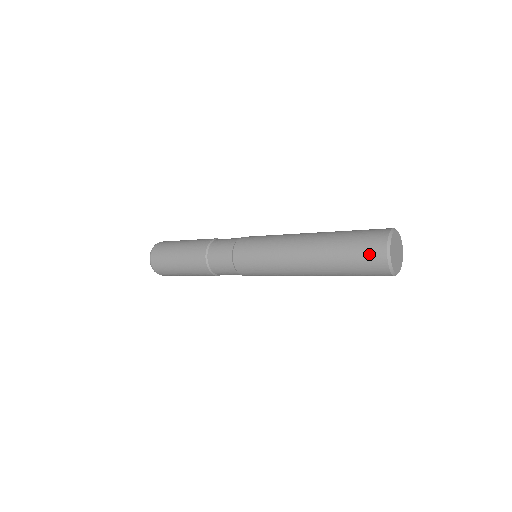
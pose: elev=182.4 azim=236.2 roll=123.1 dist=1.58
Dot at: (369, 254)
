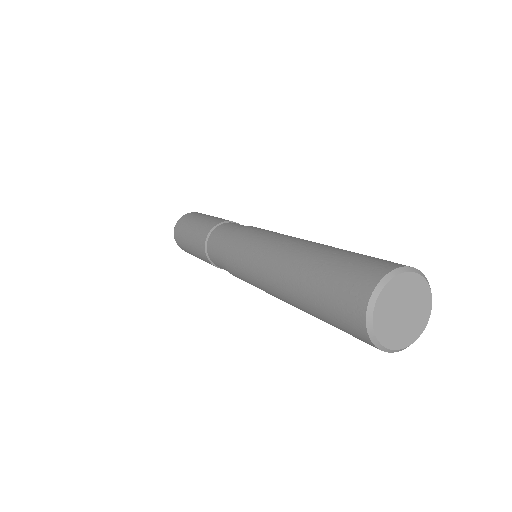
Dot at: (346, 294)
